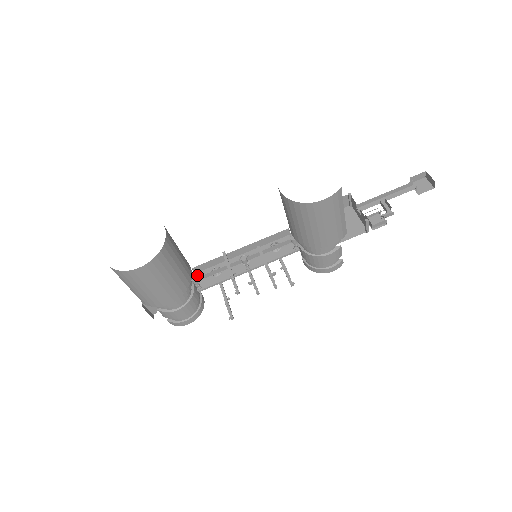
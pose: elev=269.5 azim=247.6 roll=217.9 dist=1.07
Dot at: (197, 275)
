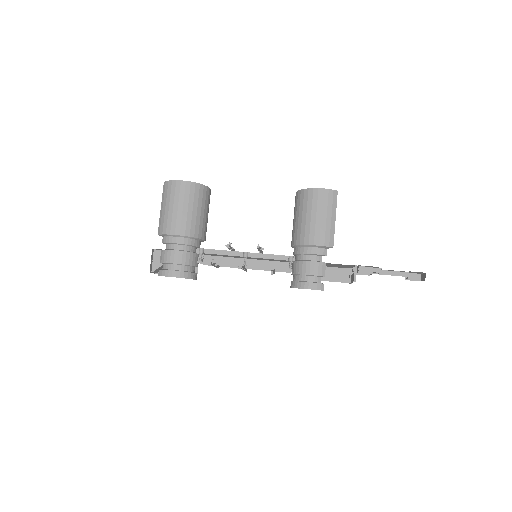
Dot at: occluded
